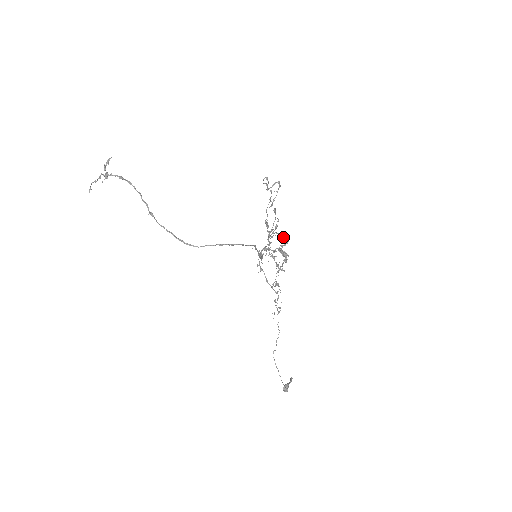
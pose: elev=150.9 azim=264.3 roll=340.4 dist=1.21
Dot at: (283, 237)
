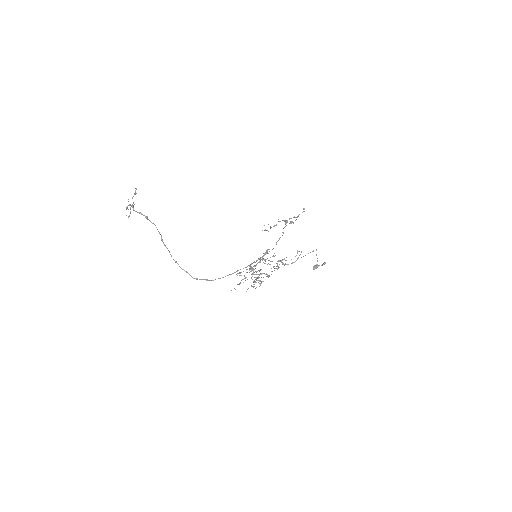
Dot at: (256, 279)
